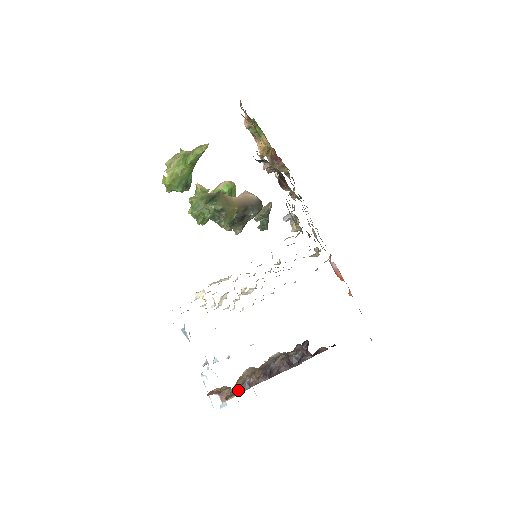
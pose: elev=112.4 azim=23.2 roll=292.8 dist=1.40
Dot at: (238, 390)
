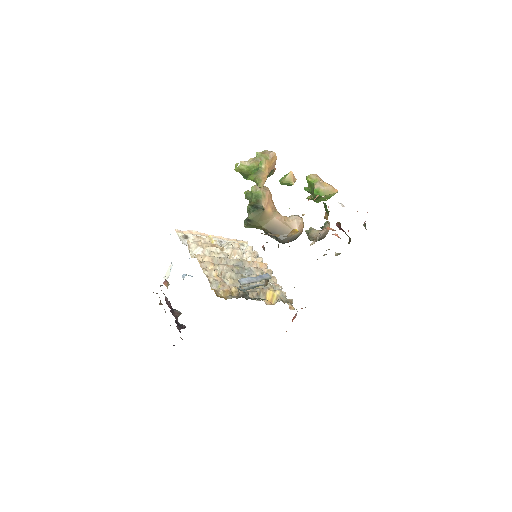
Dot at: occluded
